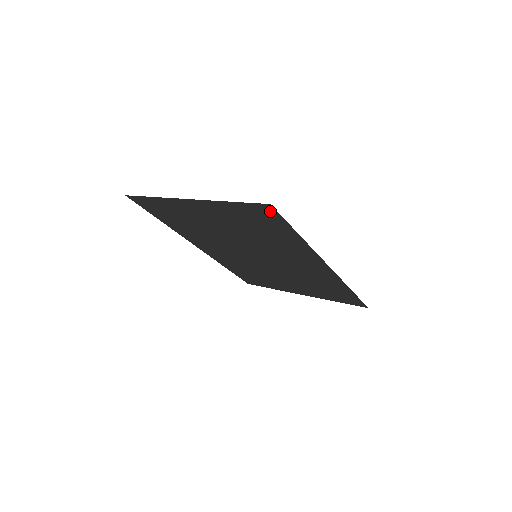
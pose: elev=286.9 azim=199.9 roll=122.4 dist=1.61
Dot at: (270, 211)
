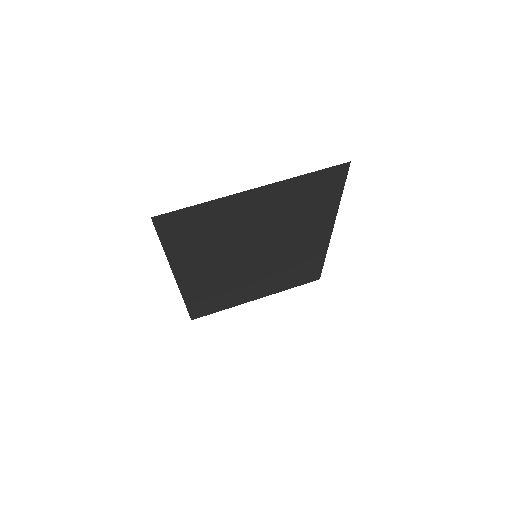
Dot at: (341, 172)
